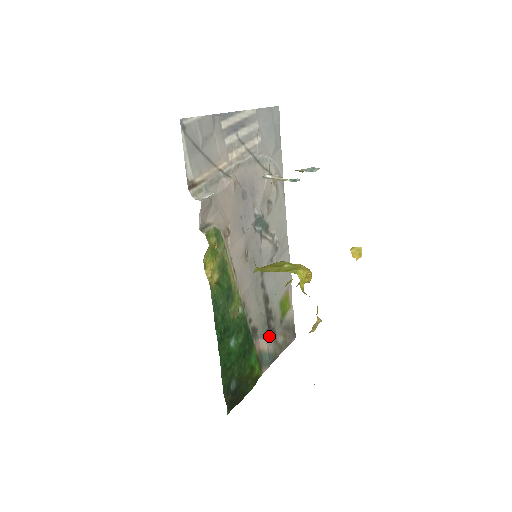
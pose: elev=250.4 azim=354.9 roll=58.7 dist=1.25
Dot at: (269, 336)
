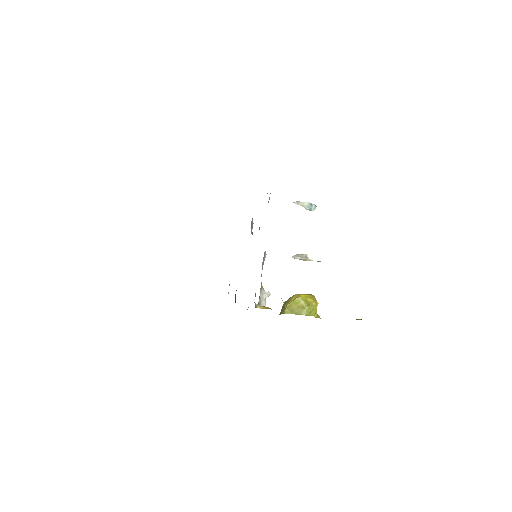
Dot at: occluded
